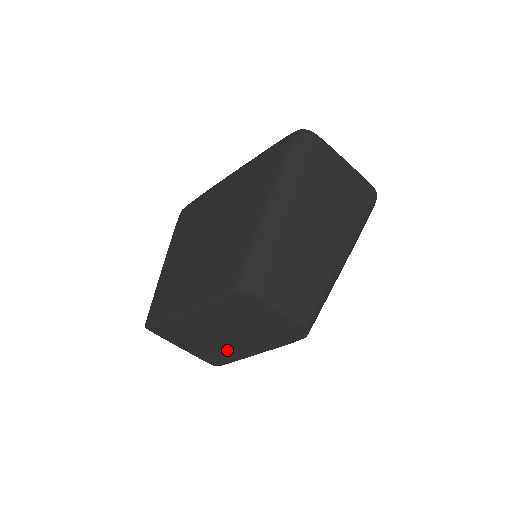
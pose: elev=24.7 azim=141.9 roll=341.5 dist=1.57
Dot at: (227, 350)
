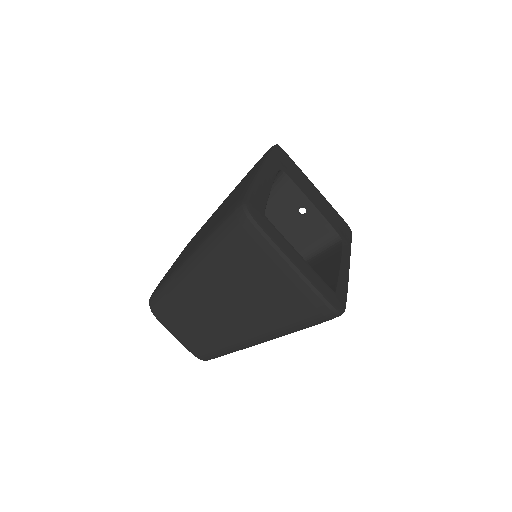
Dot at: occluded
